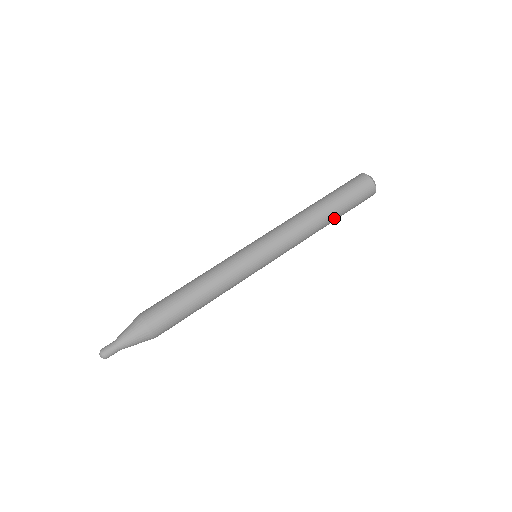
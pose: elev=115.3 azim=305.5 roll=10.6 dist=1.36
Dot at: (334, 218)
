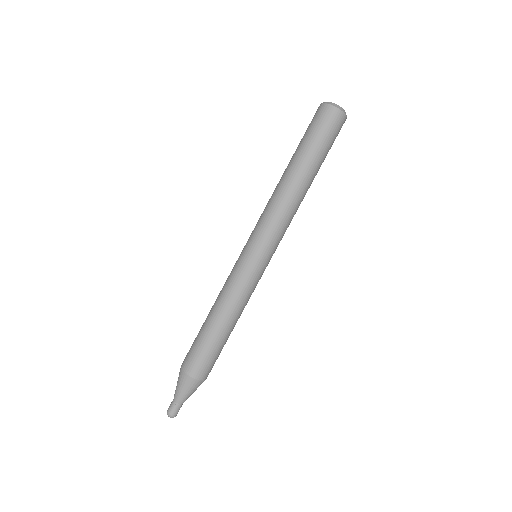
Dot at: occluded
